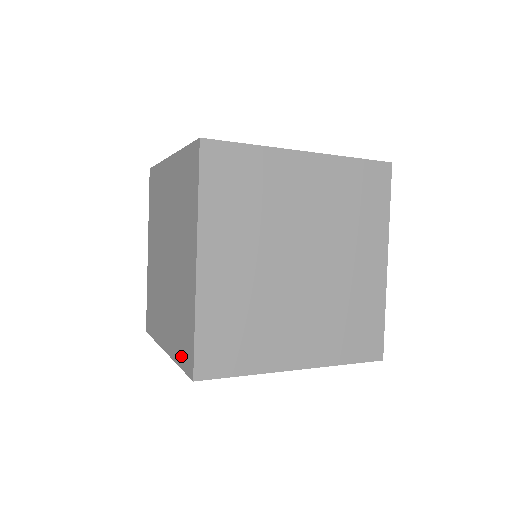
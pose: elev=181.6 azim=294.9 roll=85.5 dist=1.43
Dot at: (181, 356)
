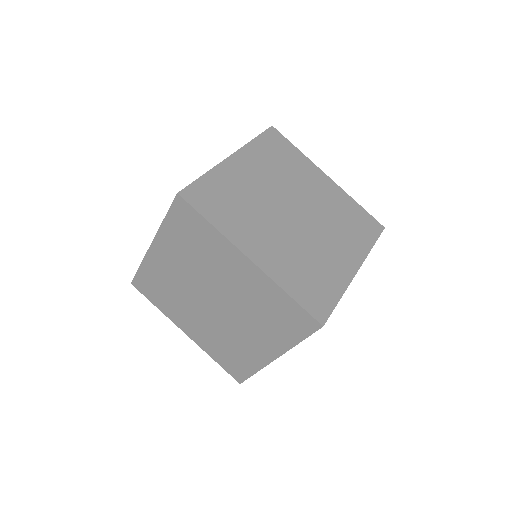
Dot at: (223, 363)
